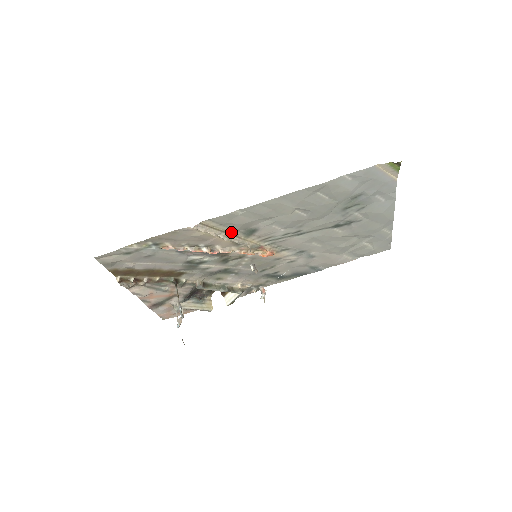
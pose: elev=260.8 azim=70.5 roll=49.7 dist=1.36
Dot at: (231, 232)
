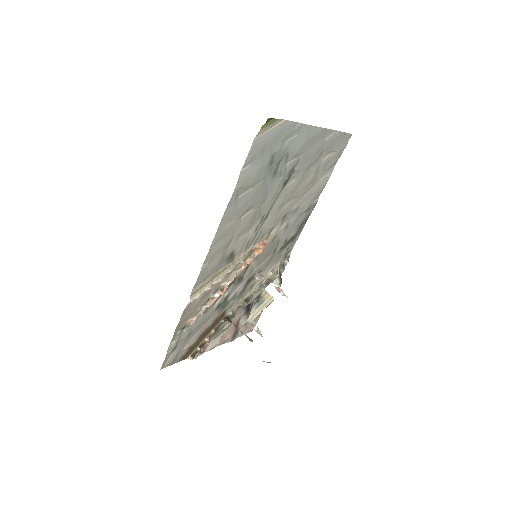
Dot at: (218, 272)
